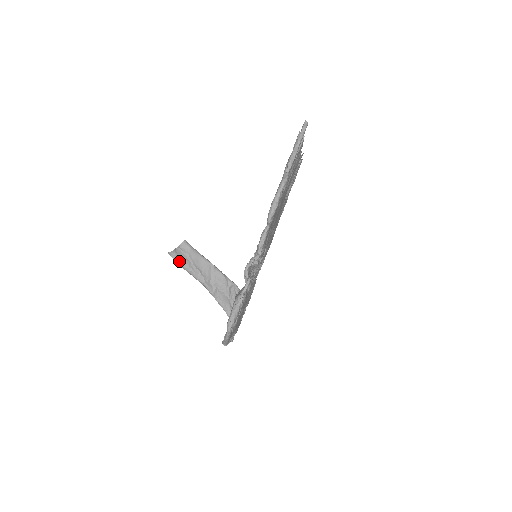
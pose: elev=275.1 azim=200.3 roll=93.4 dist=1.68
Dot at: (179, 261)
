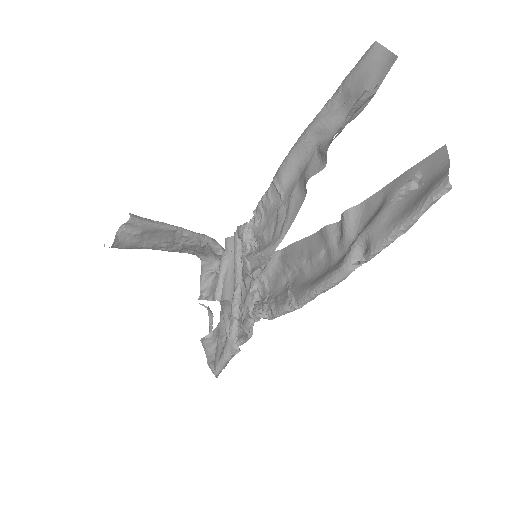
Dot at: (125, 248)
